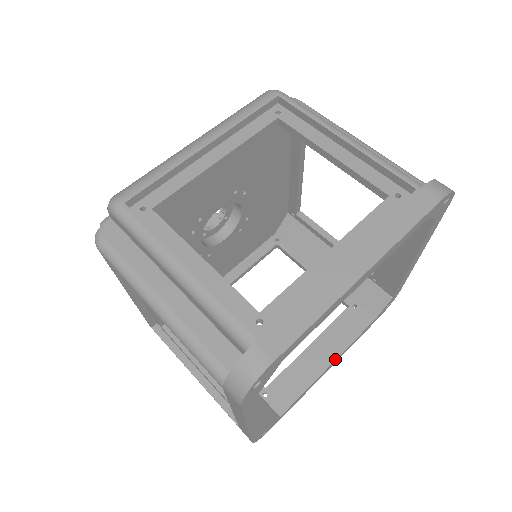
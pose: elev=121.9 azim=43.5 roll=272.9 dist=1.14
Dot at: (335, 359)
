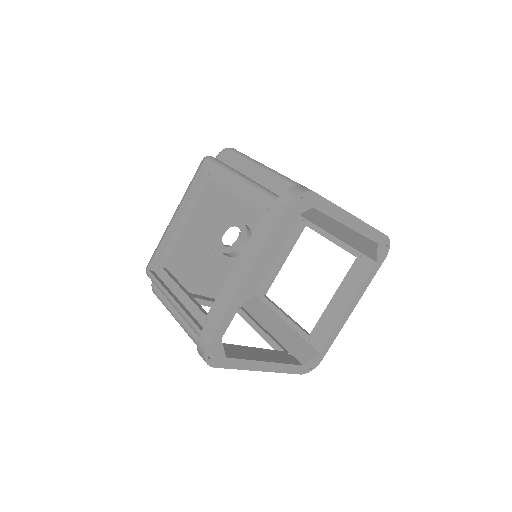
Dot at: (272, 361)
